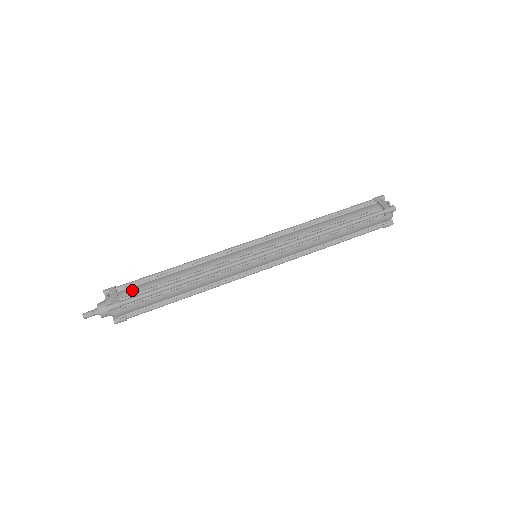
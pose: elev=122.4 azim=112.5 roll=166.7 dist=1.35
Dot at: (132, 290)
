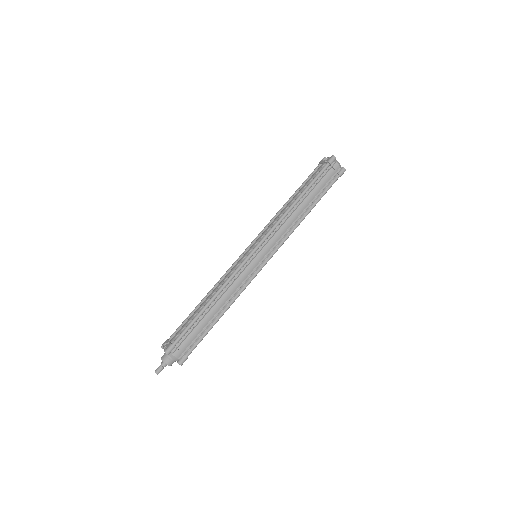
Dot at: (178, 332)
